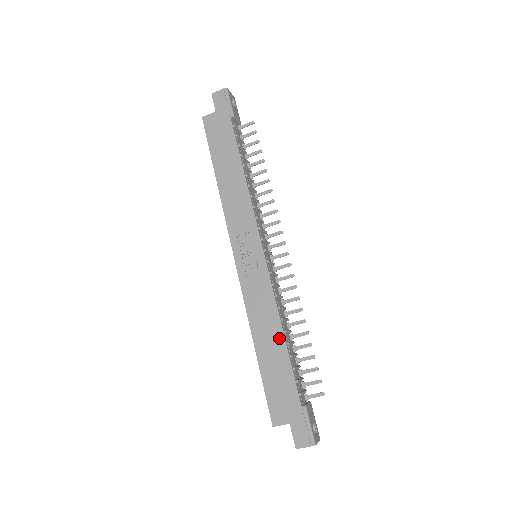
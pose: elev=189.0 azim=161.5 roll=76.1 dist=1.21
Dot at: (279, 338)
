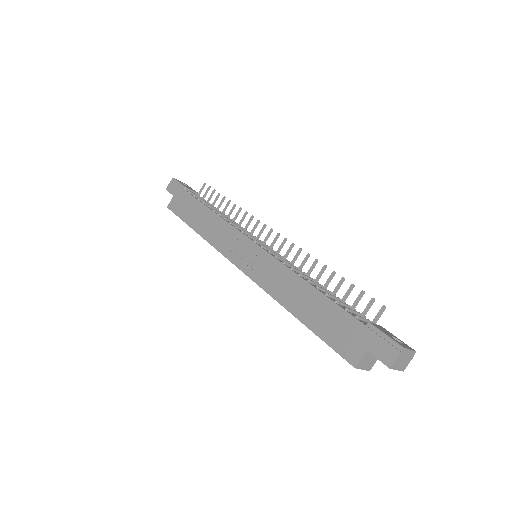
Dot at: (307, 289)
